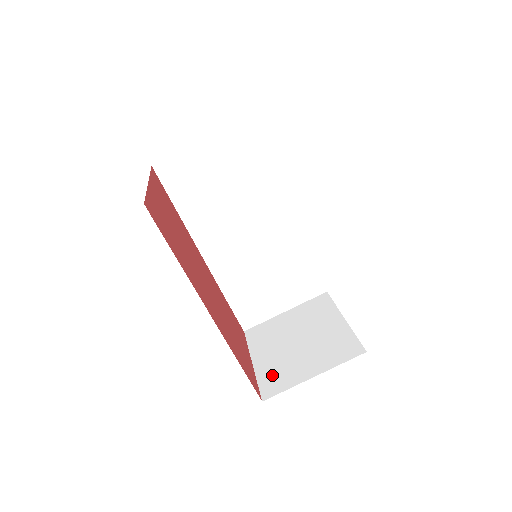
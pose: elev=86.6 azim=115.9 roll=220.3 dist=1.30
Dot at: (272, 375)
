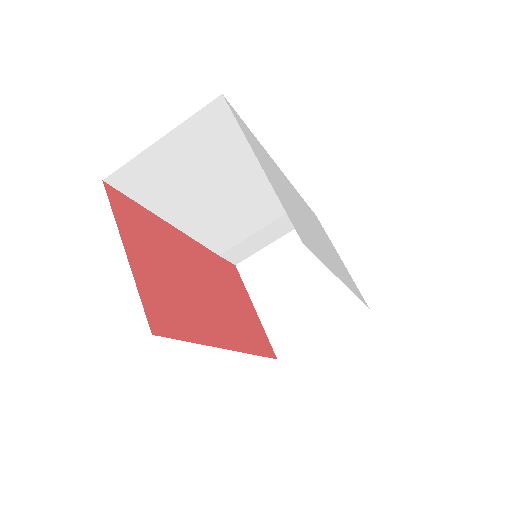
Dot at: (280, 329)
